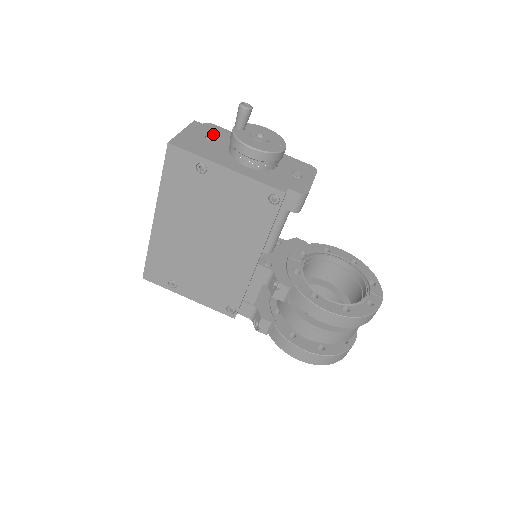
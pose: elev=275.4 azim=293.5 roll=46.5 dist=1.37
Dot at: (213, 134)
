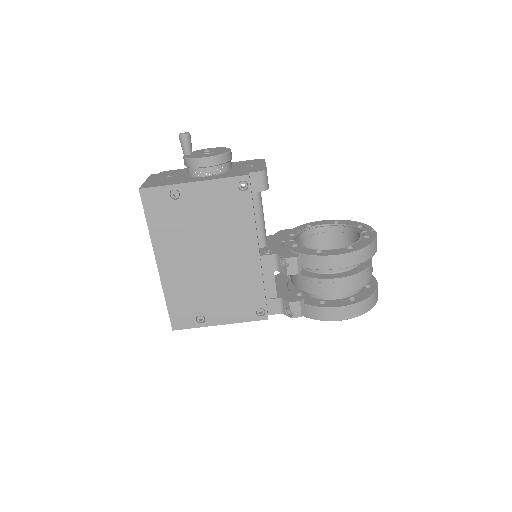
Dot at: (170, 174)
